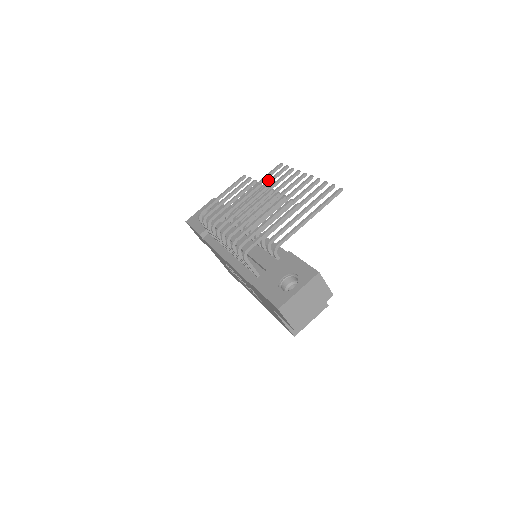
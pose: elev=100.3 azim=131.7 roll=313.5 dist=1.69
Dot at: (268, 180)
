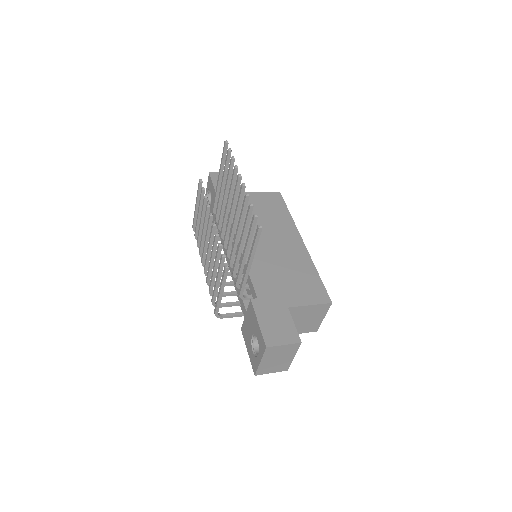
Dot at: occluded
